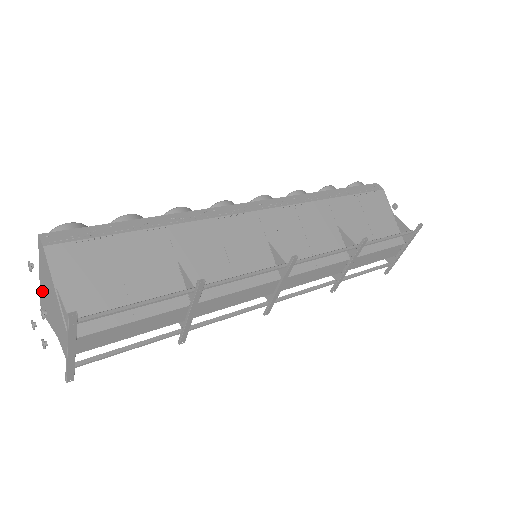
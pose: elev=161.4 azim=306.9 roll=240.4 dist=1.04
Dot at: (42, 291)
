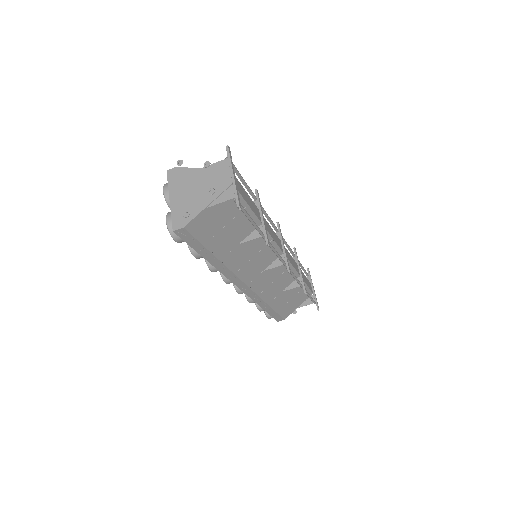
Dot at: (177, 208)
